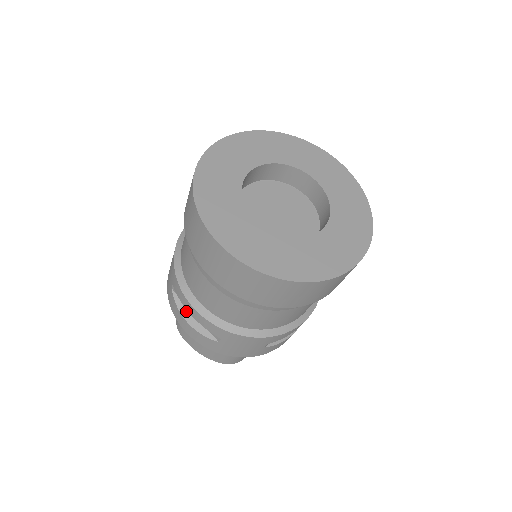
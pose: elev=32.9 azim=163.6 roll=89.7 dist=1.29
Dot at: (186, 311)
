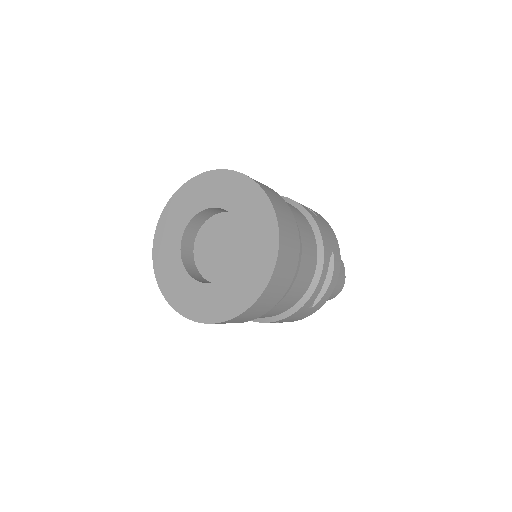
Dot at: occluded
